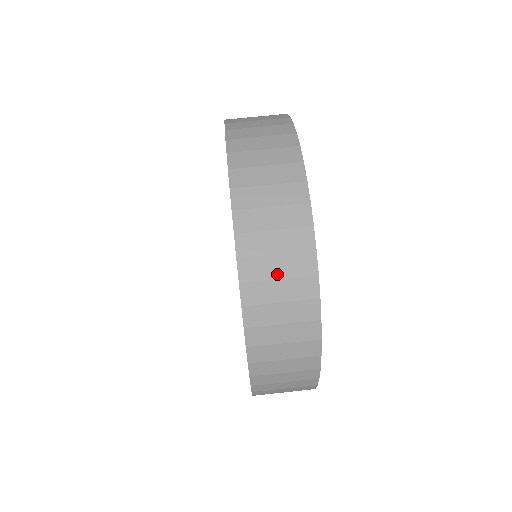
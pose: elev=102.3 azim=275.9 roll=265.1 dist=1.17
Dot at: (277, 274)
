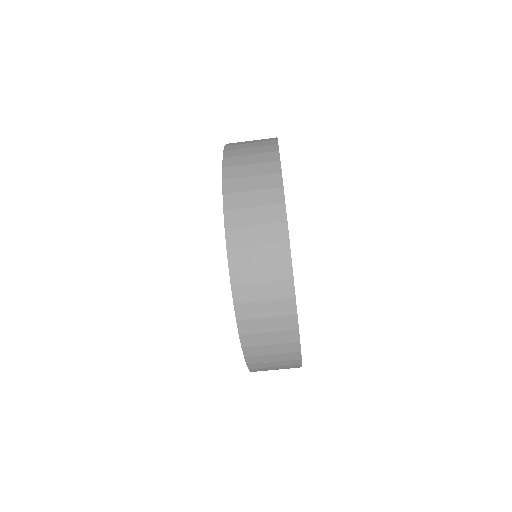
Dot at: occluded
